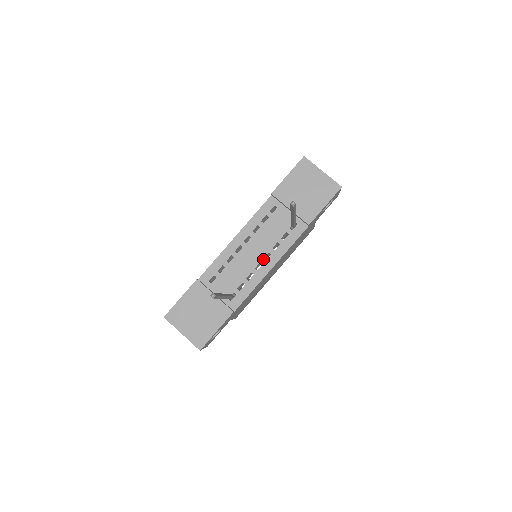
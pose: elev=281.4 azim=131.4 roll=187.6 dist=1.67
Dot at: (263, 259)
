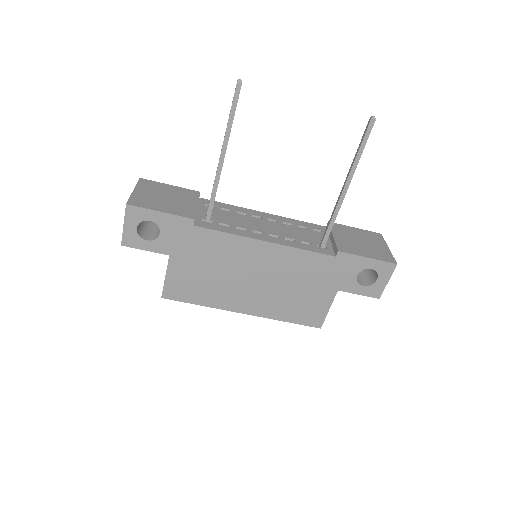
Dot at: (268, 233)
